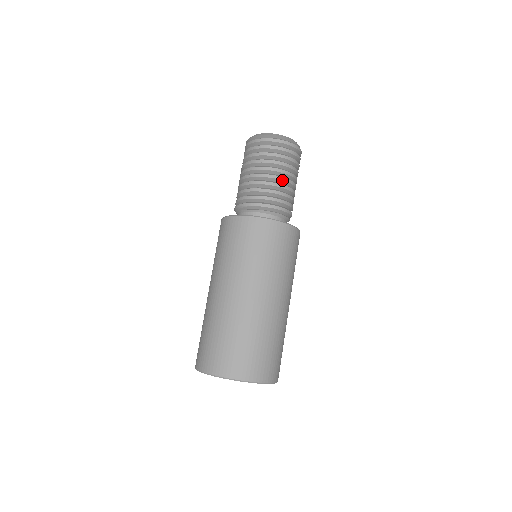
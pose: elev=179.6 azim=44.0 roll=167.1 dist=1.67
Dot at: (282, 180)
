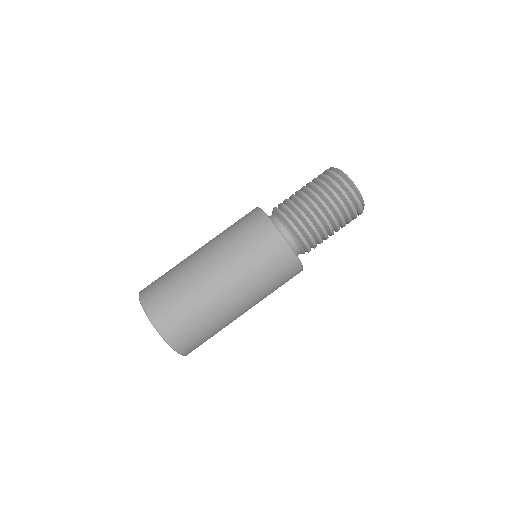
Dot at: (317, 209)
